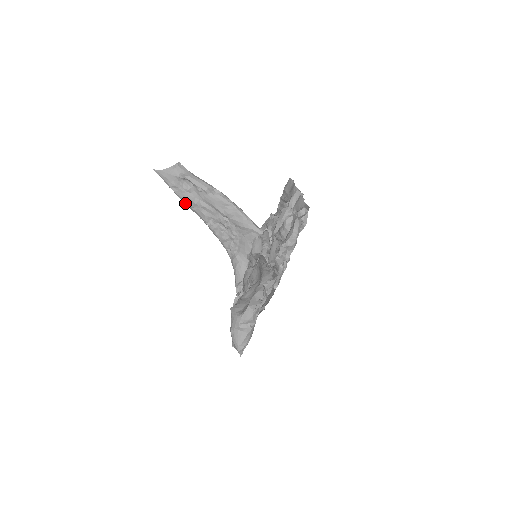
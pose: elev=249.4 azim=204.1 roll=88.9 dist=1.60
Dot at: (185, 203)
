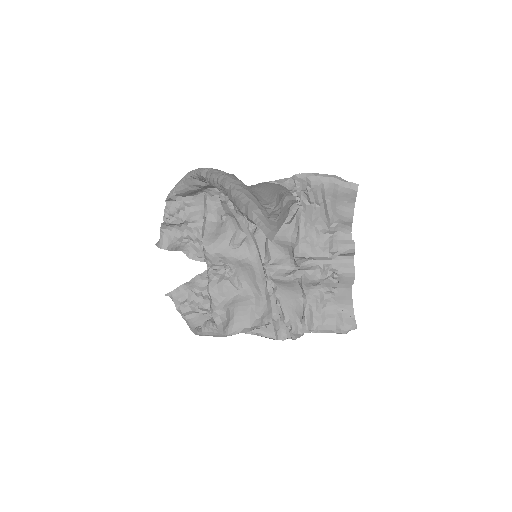
Dot at: (235, 205)
